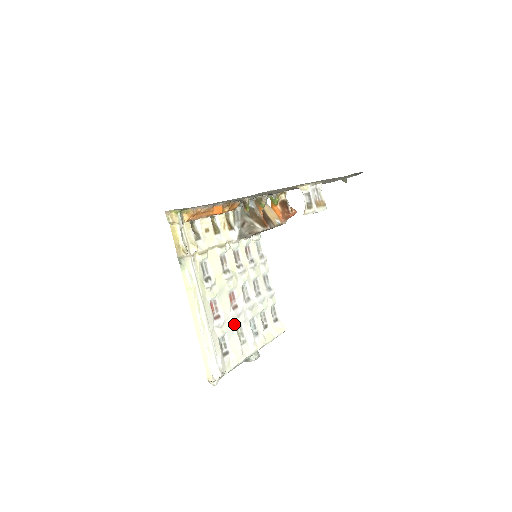
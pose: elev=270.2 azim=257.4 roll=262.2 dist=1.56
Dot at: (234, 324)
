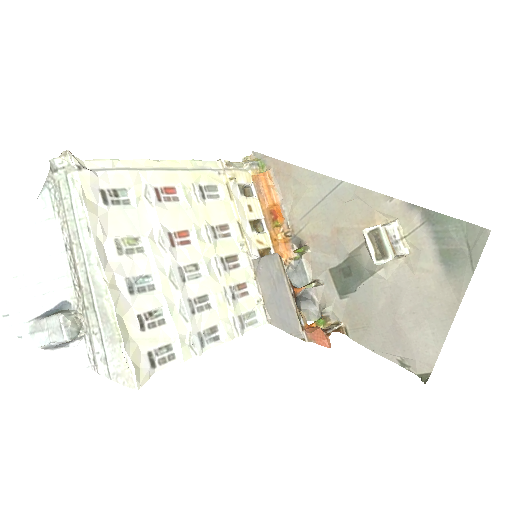
Dot at: (148, 232)
